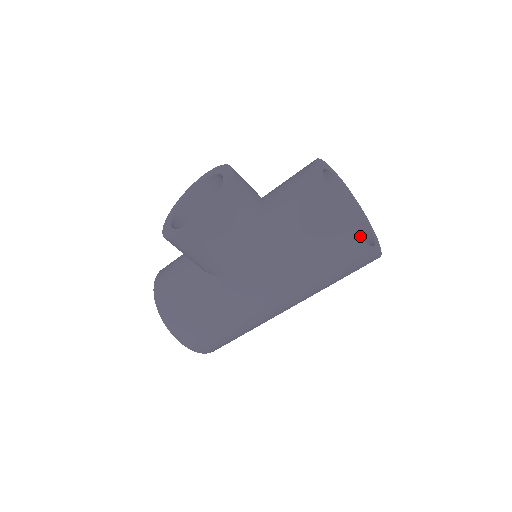
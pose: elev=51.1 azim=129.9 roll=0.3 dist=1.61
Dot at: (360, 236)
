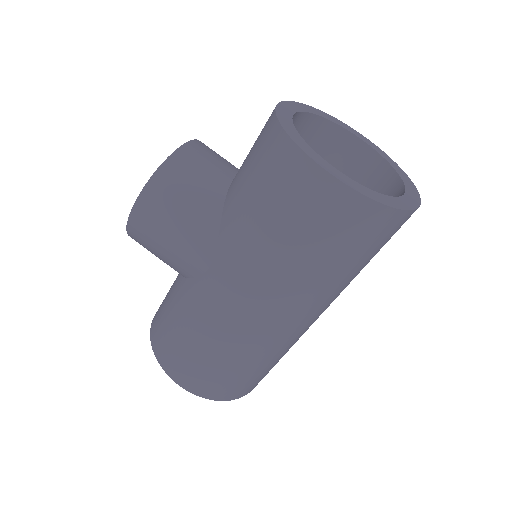
Dot at: occluded
